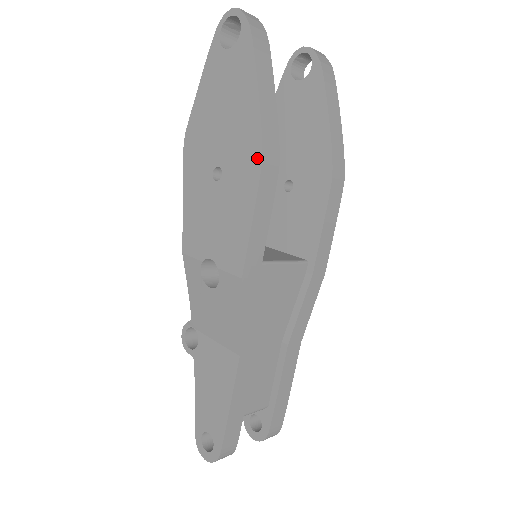
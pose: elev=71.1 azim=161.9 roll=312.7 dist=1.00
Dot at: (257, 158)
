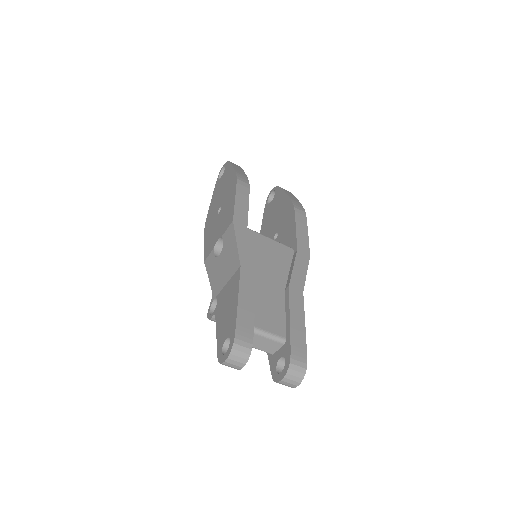
Dot at: (235, 180)
